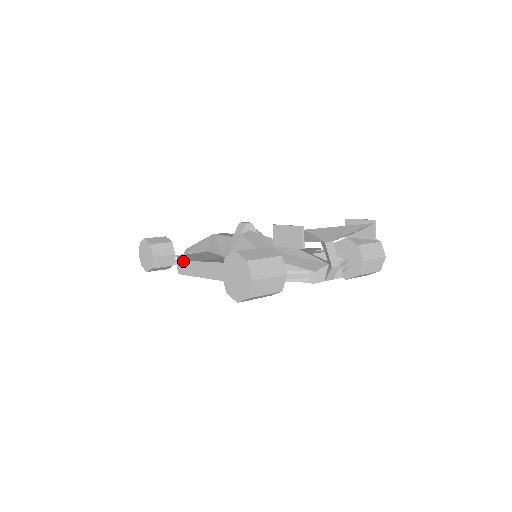
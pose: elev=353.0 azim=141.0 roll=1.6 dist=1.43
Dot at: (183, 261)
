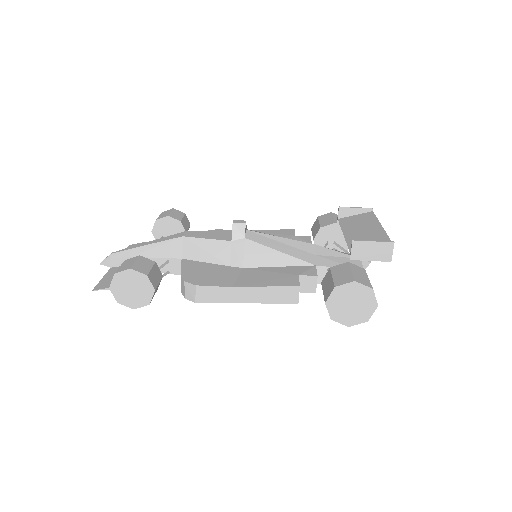
Dot at: (210, 288)
